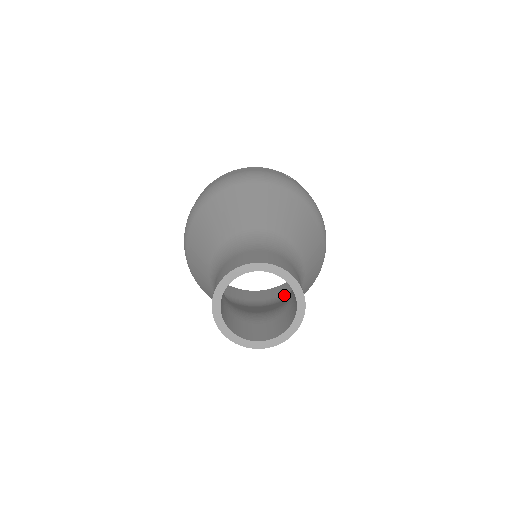
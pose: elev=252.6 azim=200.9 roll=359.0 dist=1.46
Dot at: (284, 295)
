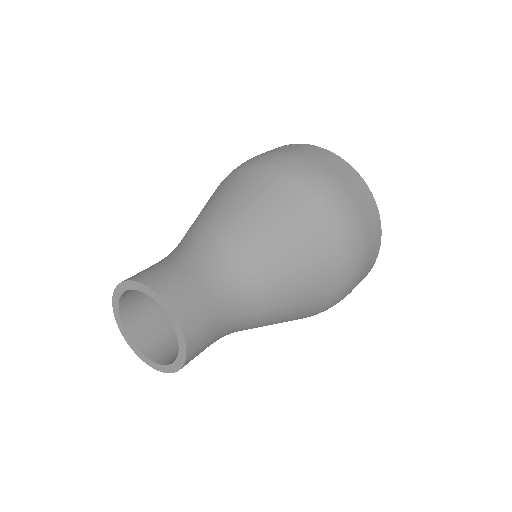
Dot at: occluded
